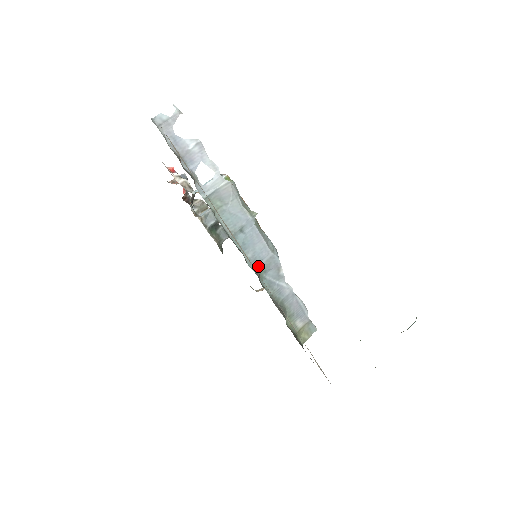
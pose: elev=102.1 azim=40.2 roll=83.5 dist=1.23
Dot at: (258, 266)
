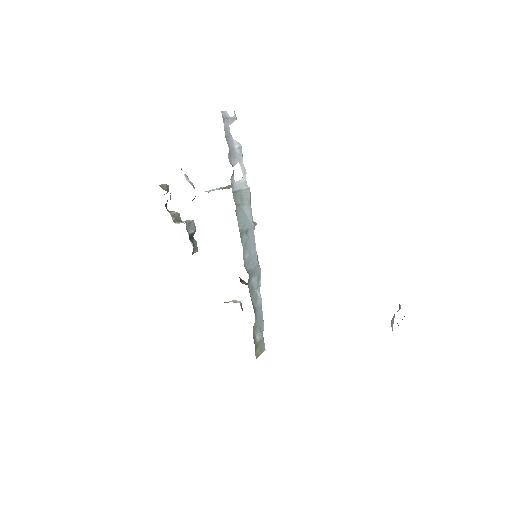
Dot at: (249, 269)
